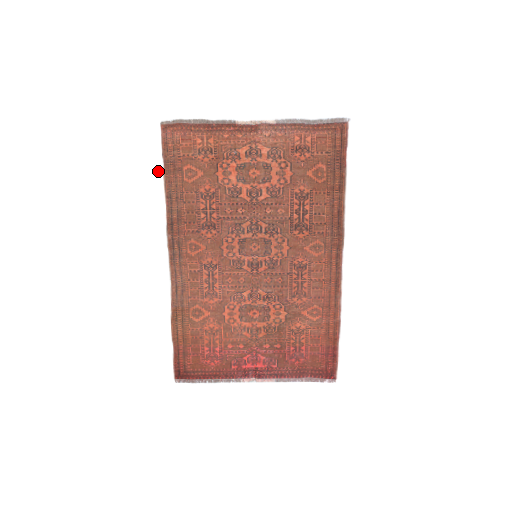
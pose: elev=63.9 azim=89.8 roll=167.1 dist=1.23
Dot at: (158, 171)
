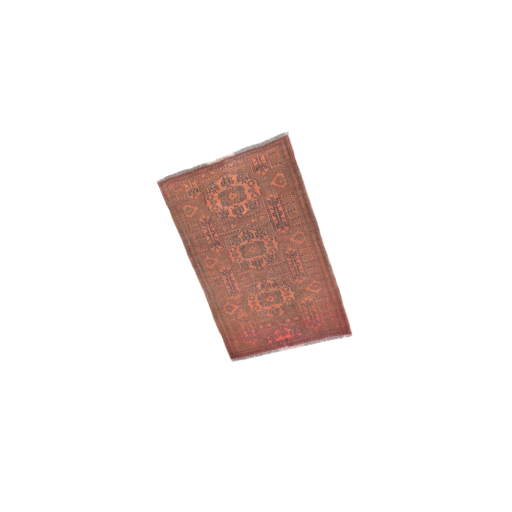
Dot at: (167, 216)
